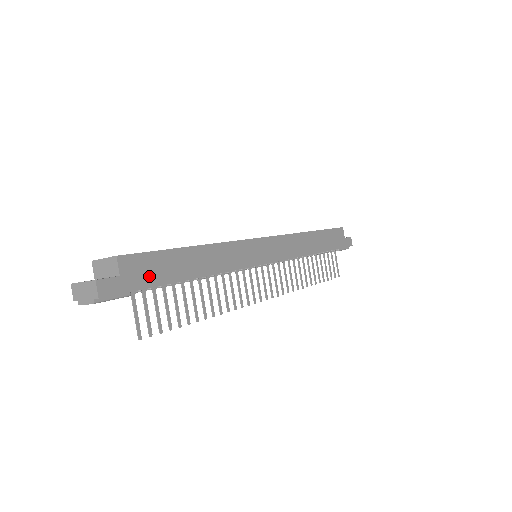
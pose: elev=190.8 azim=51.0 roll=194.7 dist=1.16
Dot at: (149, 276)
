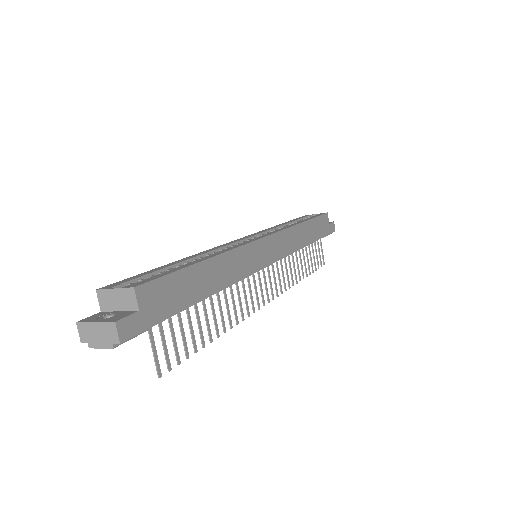
Dot at: (167, 304)
